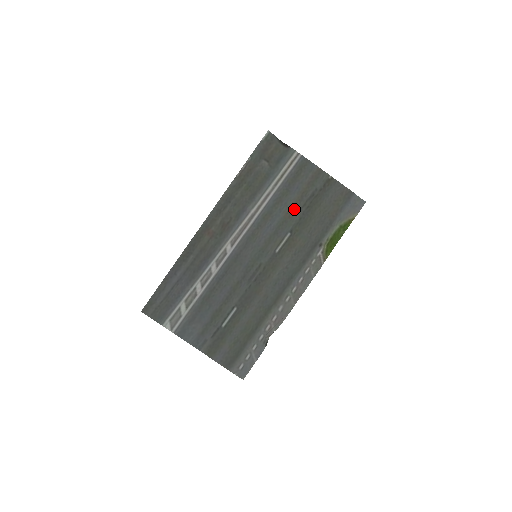
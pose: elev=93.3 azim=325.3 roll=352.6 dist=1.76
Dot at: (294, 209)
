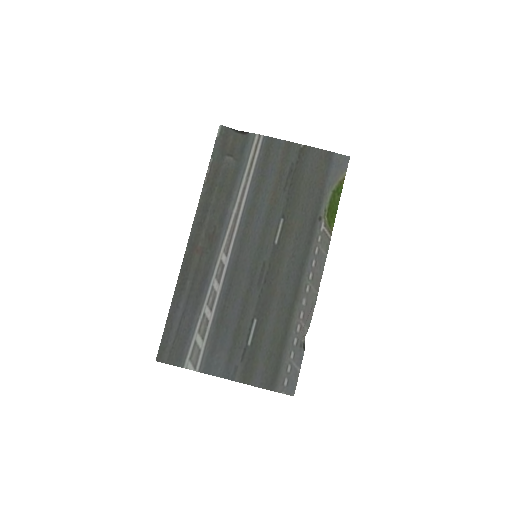
Dot at: (277, 192)
